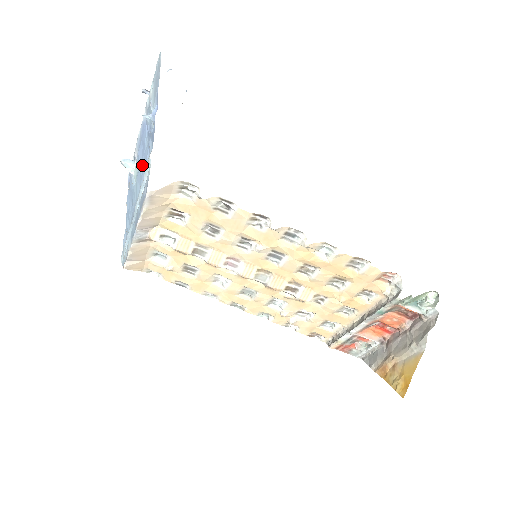
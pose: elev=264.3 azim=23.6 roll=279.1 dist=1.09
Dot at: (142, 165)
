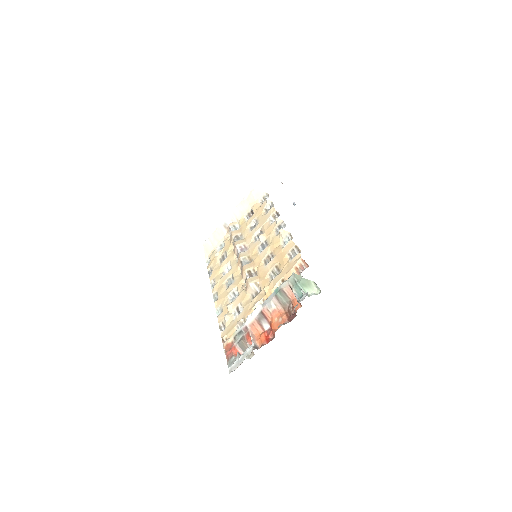
Dot at: occluded
